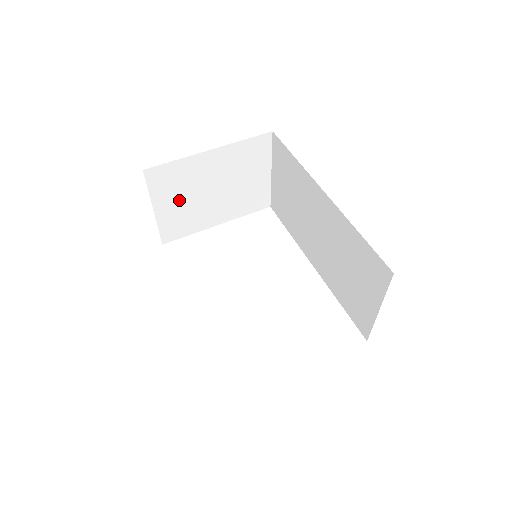
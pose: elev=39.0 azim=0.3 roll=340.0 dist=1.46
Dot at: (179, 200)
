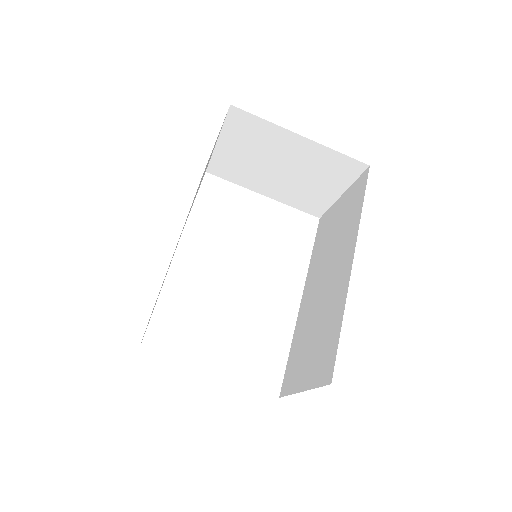
Dot at: (245, 151)
